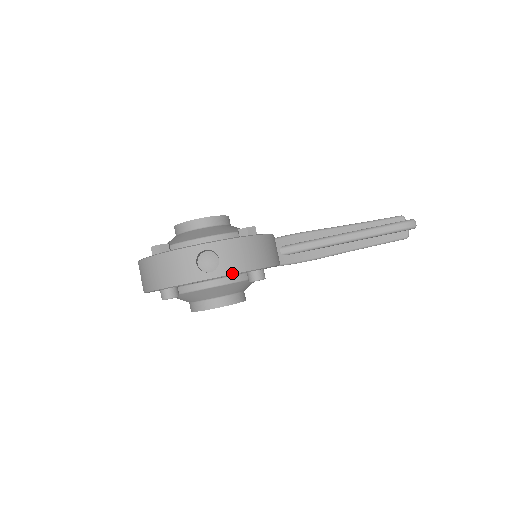
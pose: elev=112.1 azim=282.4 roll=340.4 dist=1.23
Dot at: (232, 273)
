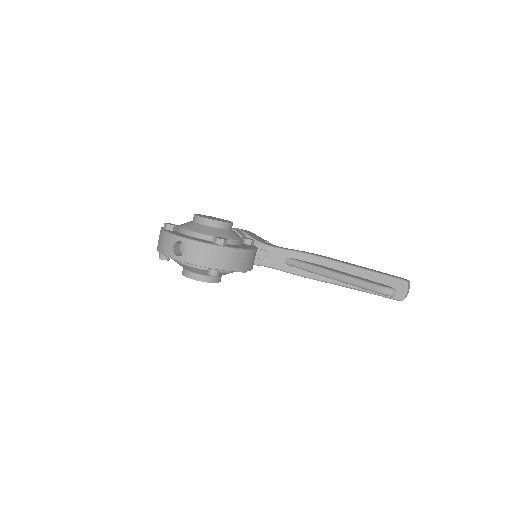
Dot at: (190, 263)
